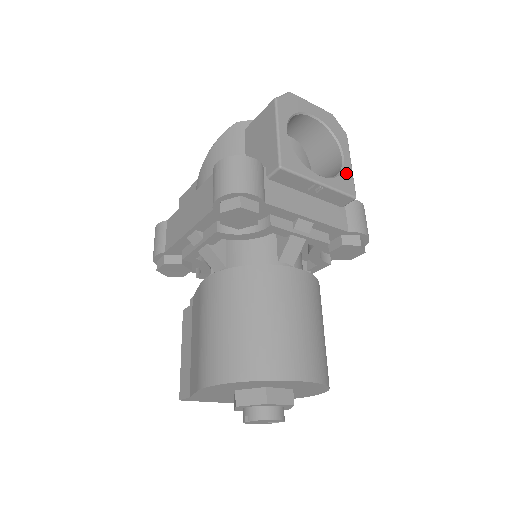
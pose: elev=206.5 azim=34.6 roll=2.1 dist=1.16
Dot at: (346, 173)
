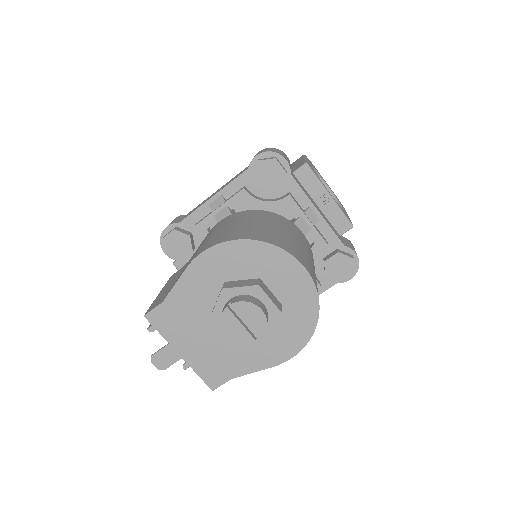
Dot at: (346, 214)
